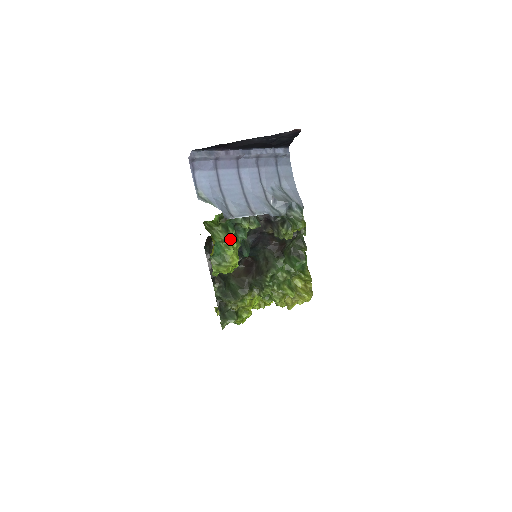
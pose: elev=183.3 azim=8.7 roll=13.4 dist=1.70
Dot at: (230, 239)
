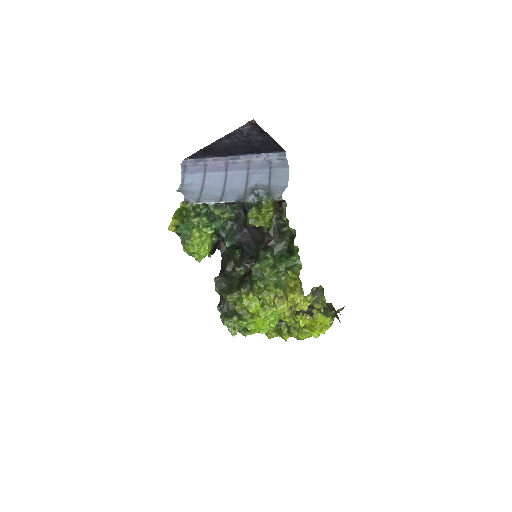
Dot at: (202, 225)
